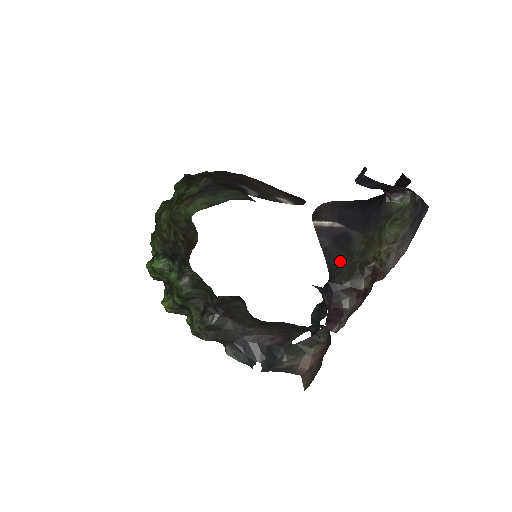
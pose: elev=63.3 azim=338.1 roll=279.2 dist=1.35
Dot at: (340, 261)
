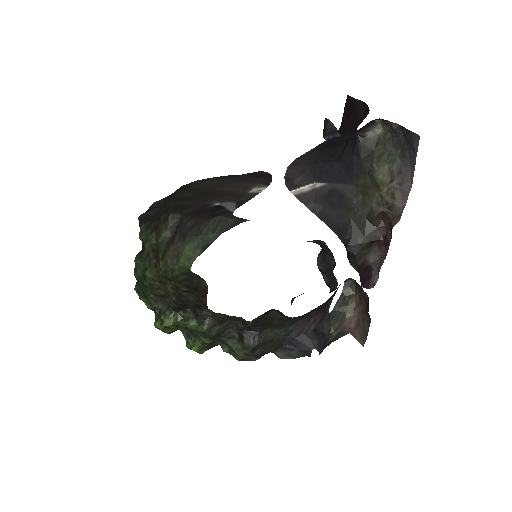
Dot at: (344, 221)
